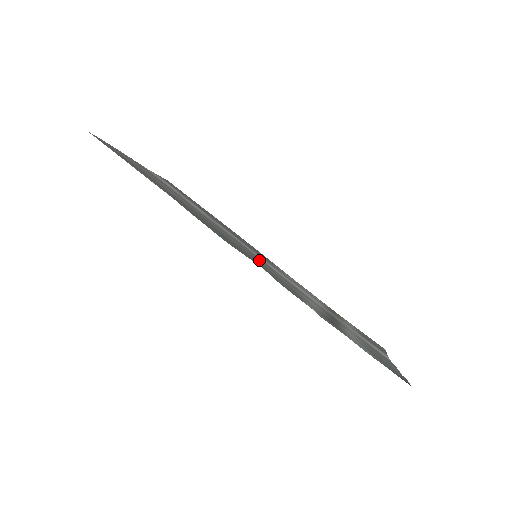
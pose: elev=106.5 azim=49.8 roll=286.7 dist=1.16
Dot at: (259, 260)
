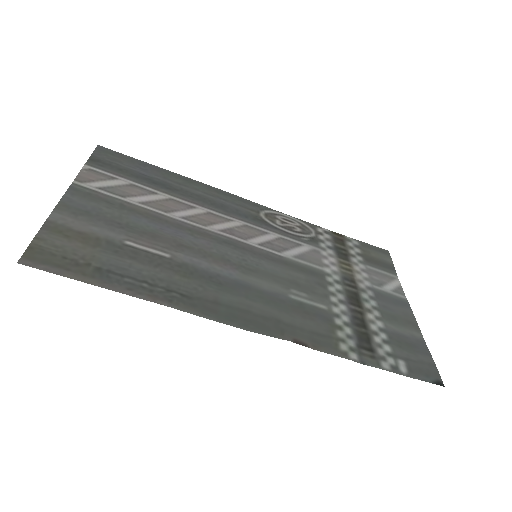
Dot at: (264, 270)
